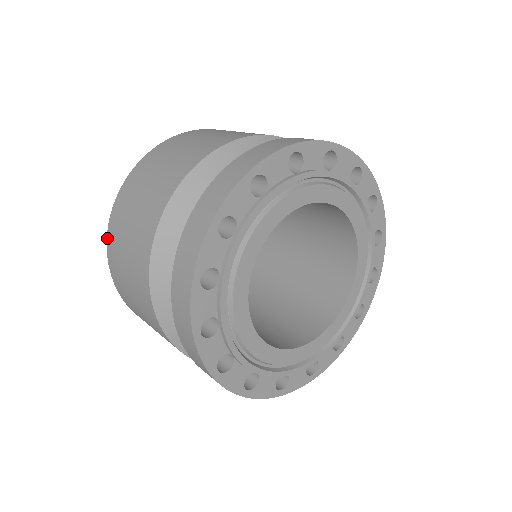
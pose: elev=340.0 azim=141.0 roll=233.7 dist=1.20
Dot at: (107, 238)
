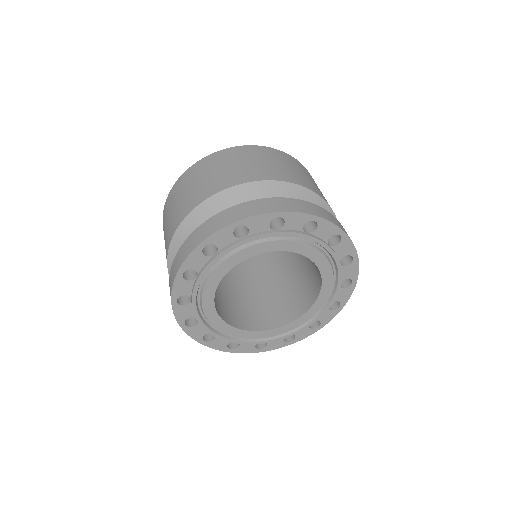
Dot at: (182, 175)
